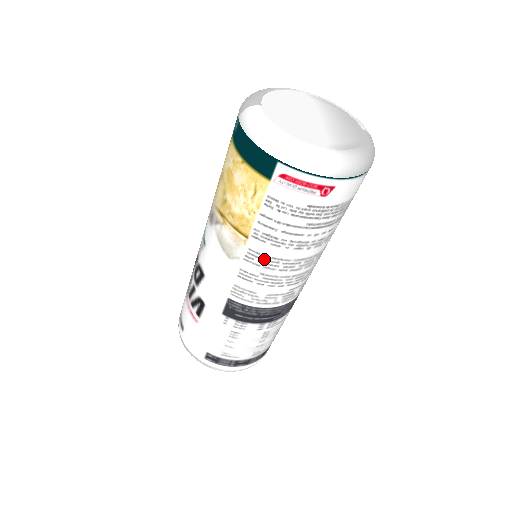
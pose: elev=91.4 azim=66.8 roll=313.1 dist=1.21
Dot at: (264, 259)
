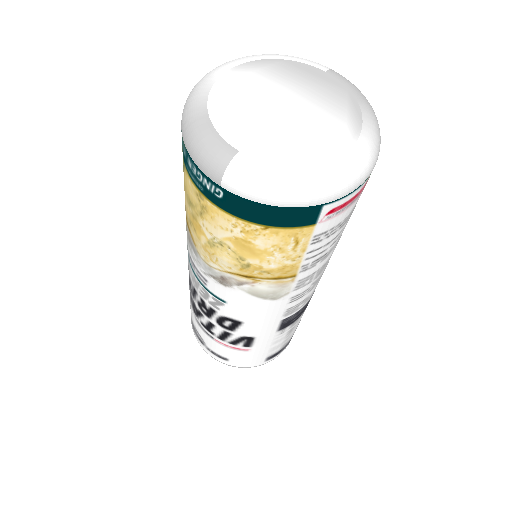
Dot at: (315, 275)
